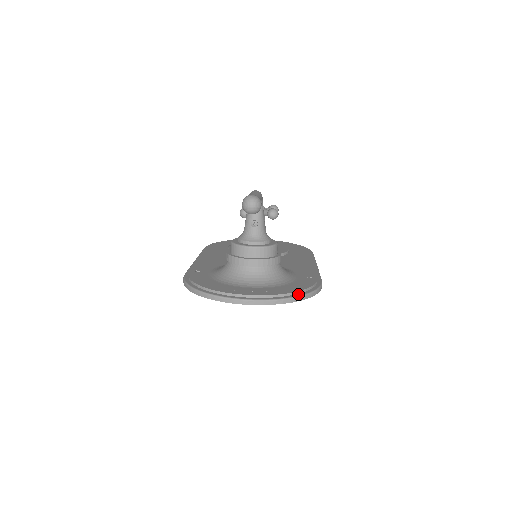
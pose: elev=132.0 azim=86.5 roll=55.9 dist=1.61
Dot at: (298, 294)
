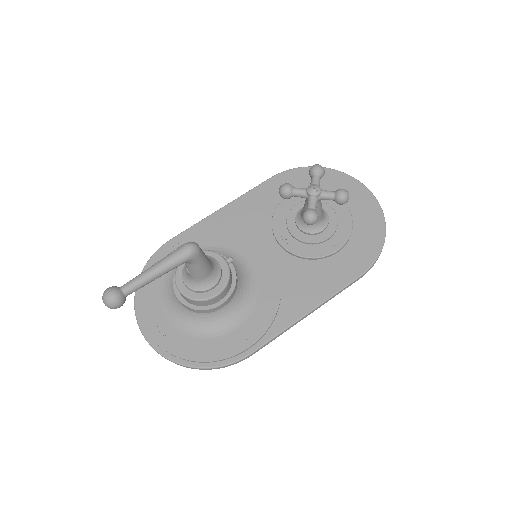
Dot at: (187, 362)
